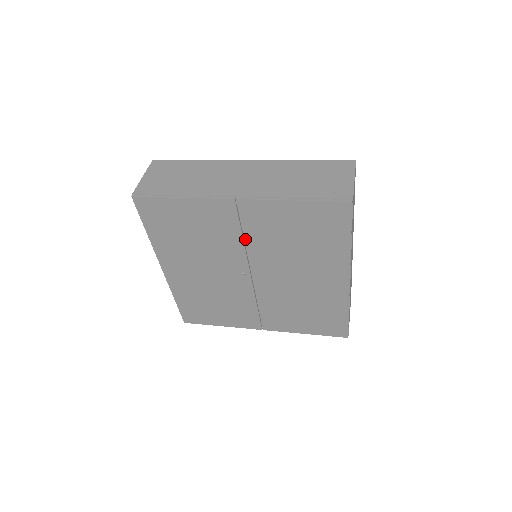
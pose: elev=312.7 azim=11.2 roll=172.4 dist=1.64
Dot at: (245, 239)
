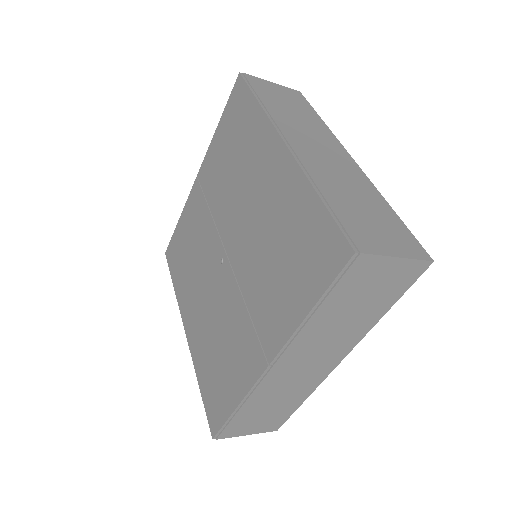
Dot at: (211, 209)
